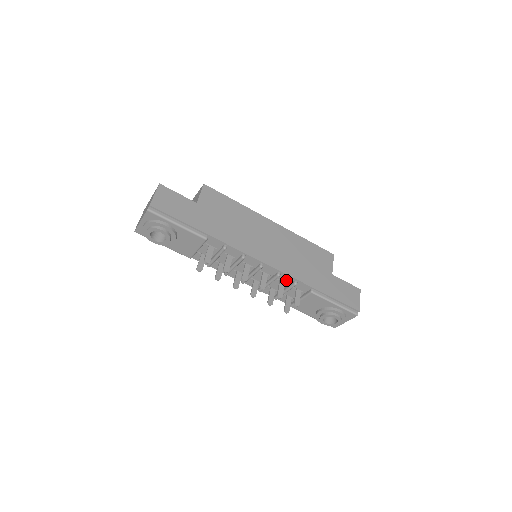
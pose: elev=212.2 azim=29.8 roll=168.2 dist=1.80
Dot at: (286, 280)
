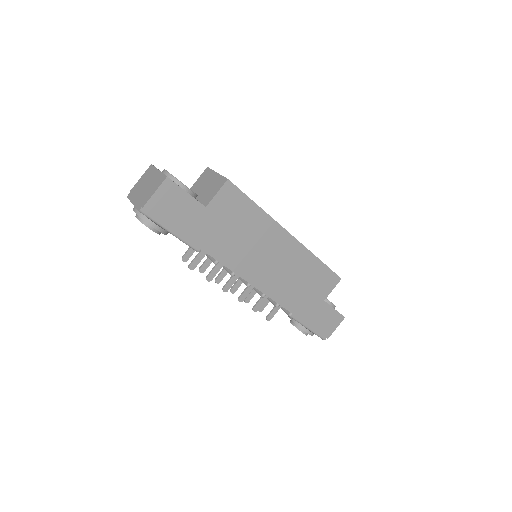
Dot at: occluded
